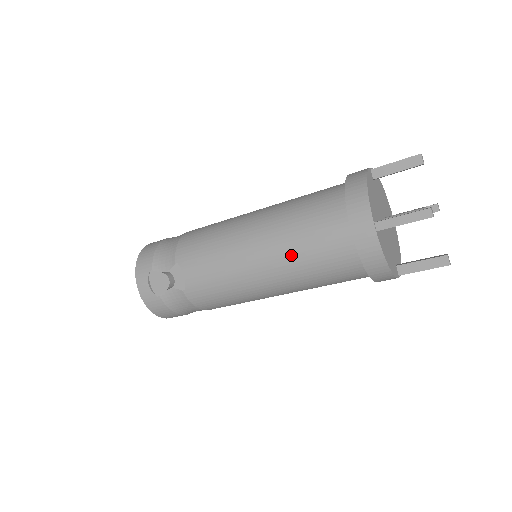
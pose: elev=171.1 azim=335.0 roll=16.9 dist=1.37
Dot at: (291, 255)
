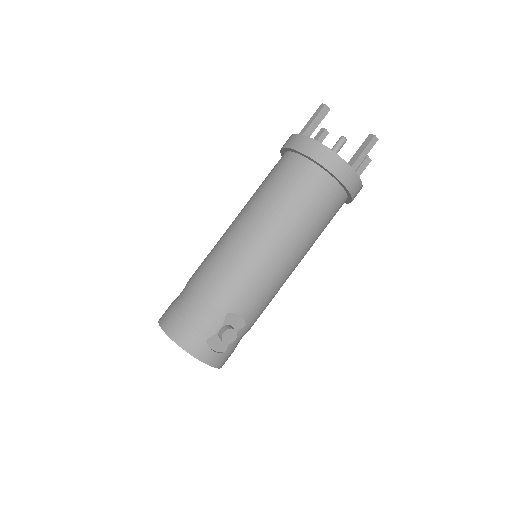
Dot at: (309, 230)
